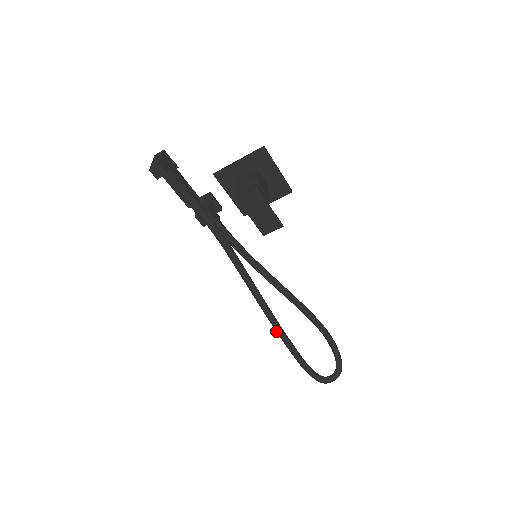
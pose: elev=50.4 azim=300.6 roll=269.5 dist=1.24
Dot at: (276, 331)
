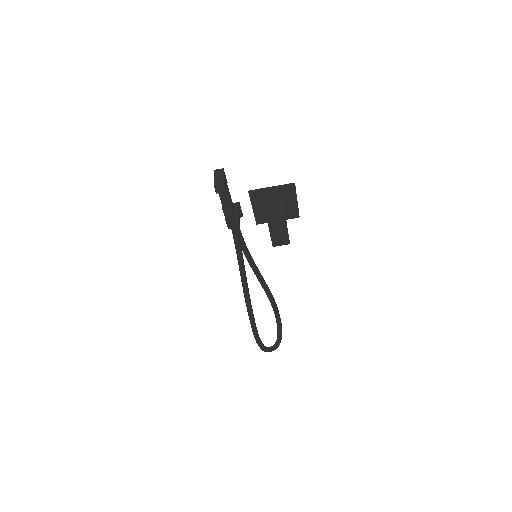
Dot at: (248, 311)
